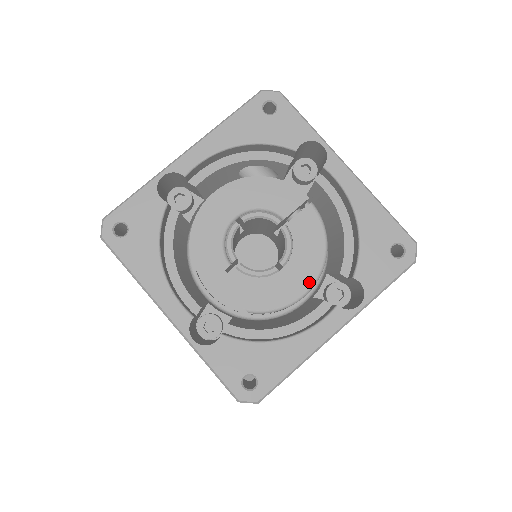
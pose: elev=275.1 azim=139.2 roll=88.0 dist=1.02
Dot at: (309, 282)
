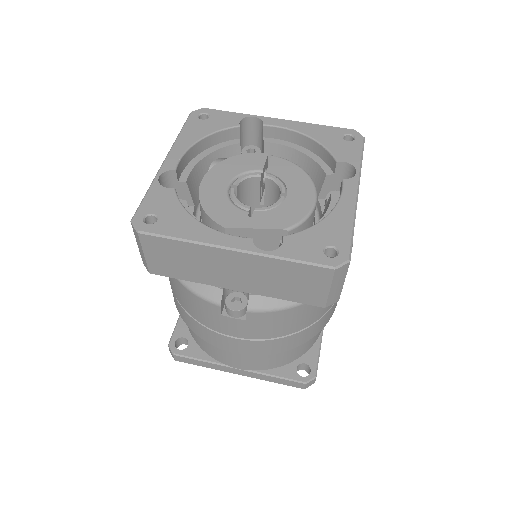
Dot at: (312, 192)
